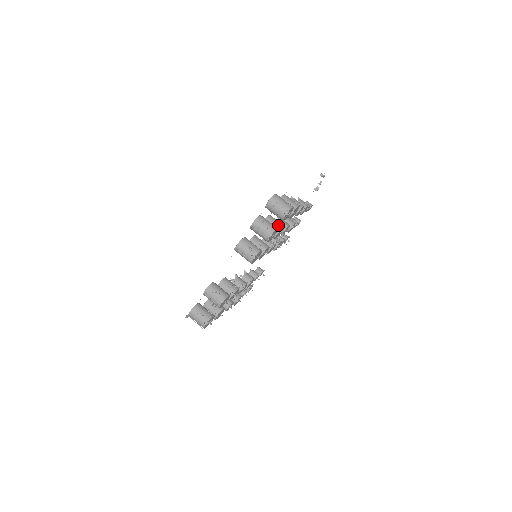
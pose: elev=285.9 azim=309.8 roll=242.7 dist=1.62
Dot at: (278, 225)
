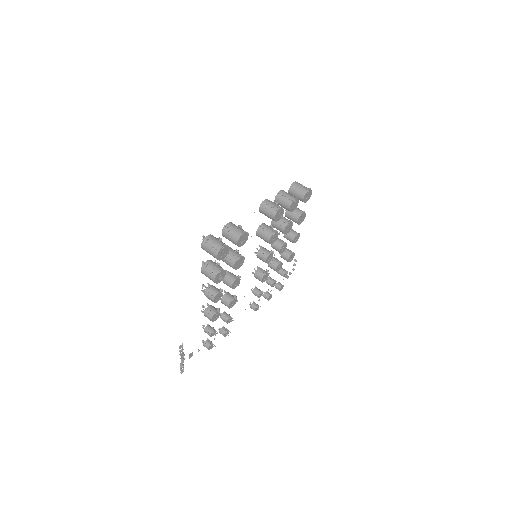
Dot at: (289, 220)
